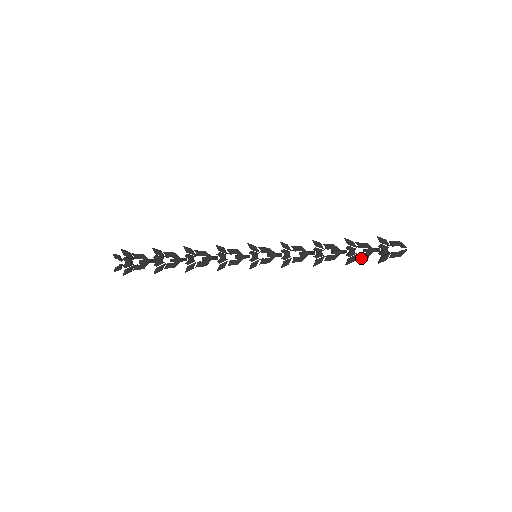
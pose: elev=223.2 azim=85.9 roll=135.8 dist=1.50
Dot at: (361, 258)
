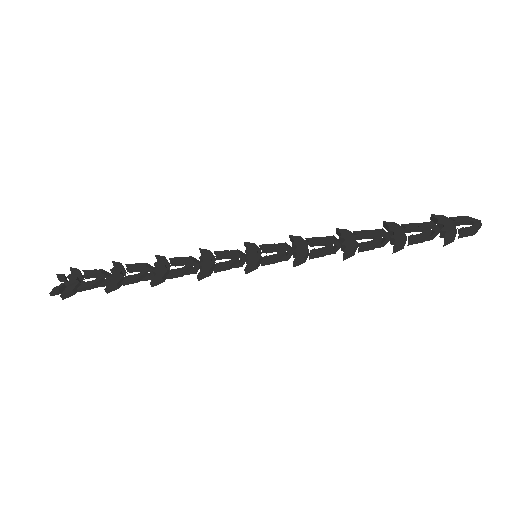
Dot at: (414, 239)
